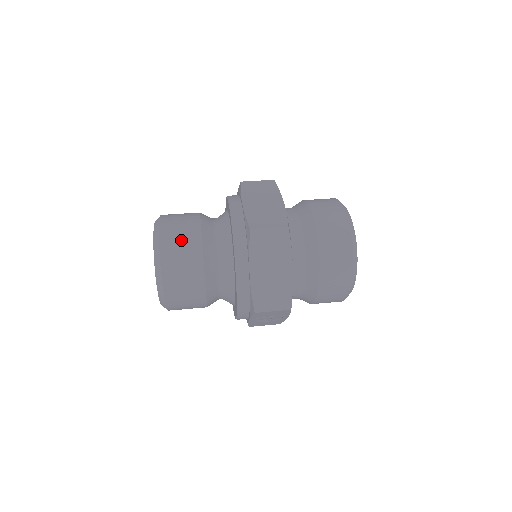
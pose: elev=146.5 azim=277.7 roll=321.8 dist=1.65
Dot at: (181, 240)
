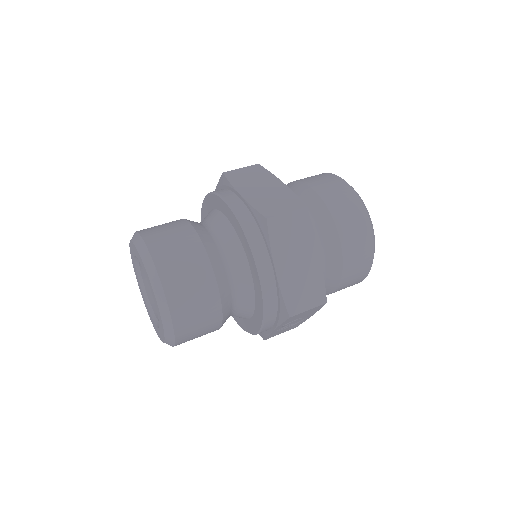
Dot at: (179, 253)
